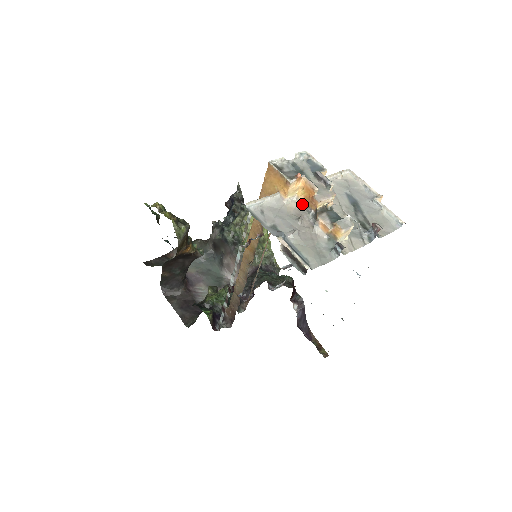
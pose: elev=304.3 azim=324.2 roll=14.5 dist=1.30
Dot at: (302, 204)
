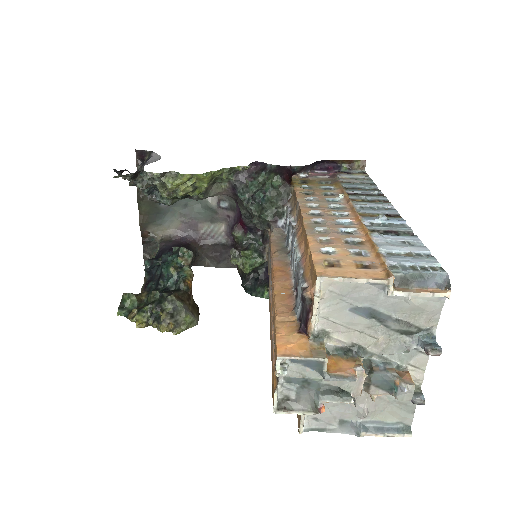
Dot at: occluded
